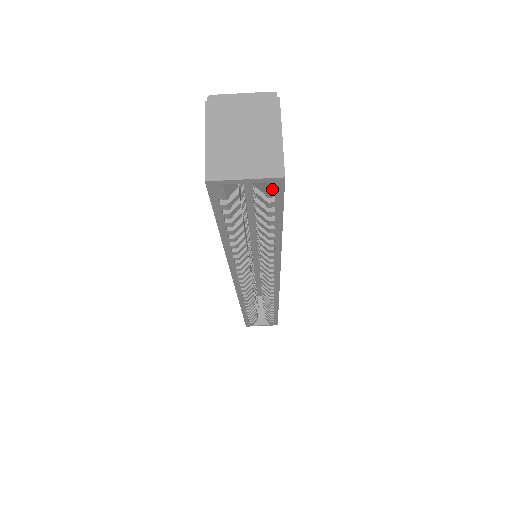
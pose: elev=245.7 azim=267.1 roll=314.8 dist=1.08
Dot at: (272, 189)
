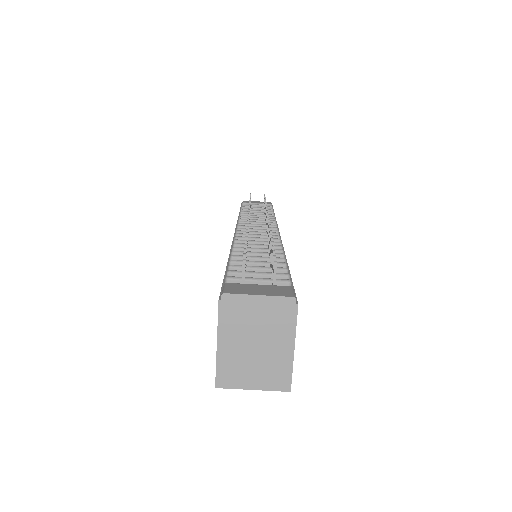
Dot at: occluded
